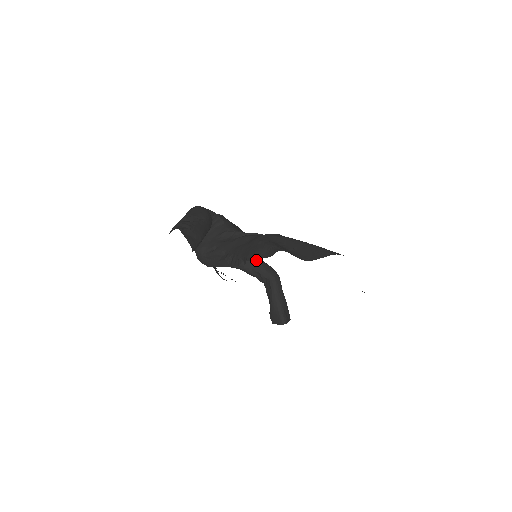
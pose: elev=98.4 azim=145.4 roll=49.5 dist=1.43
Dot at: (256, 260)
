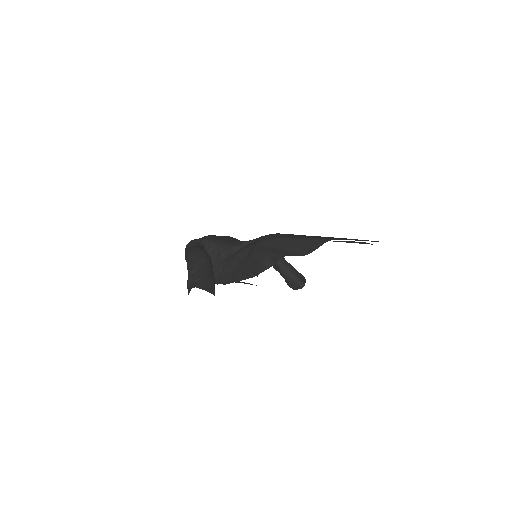
Dot at: occluded
